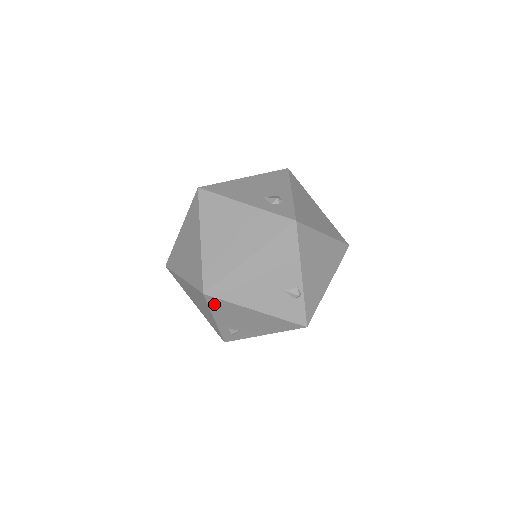
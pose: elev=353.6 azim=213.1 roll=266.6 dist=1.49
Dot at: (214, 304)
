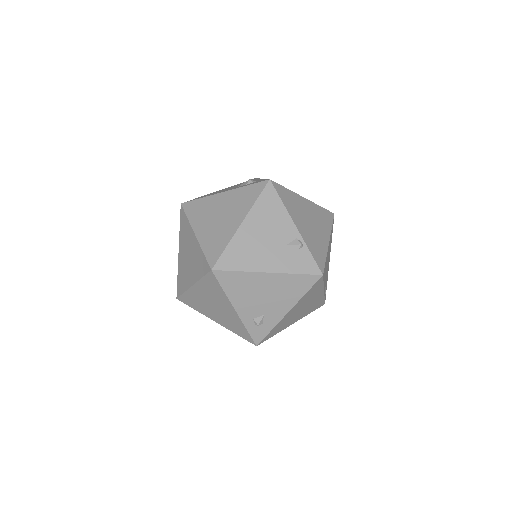
Dot at: (226, 282)
